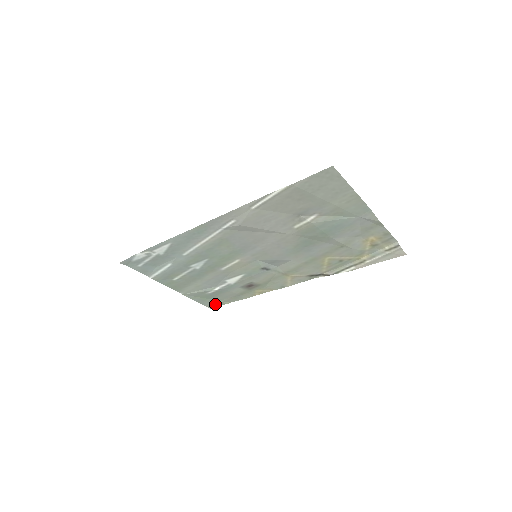
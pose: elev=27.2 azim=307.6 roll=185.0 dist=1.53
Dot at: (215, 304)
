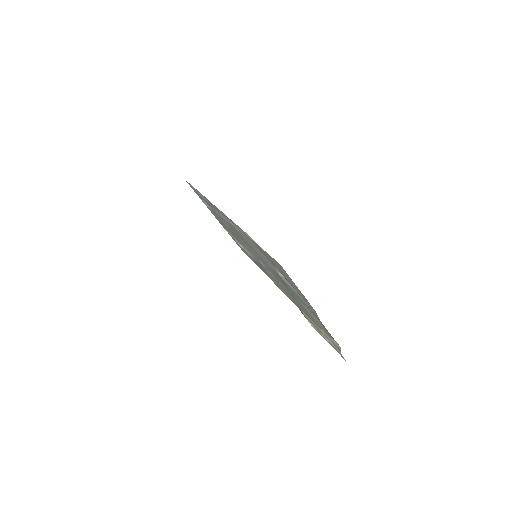
Dot at: (245, 252)
